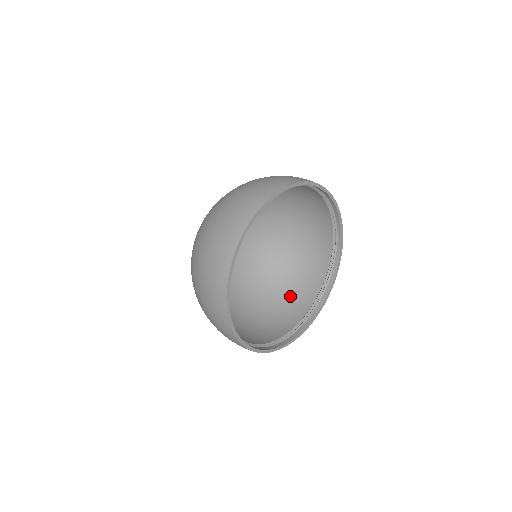
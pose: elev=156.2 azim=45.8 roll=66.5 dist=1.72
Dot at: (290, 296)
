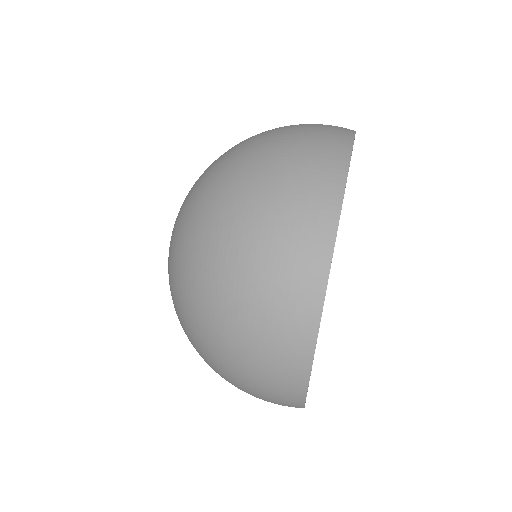
Dot at: occluded
